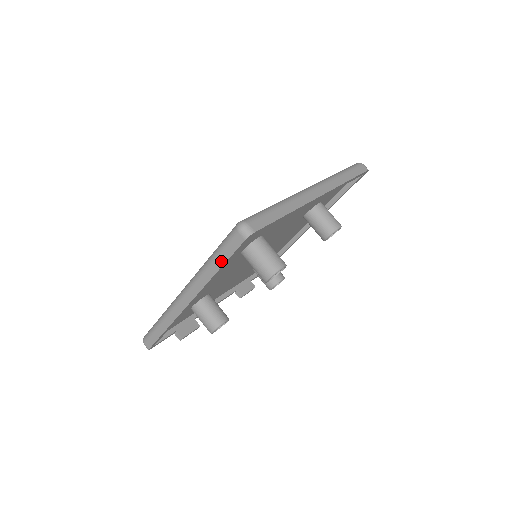
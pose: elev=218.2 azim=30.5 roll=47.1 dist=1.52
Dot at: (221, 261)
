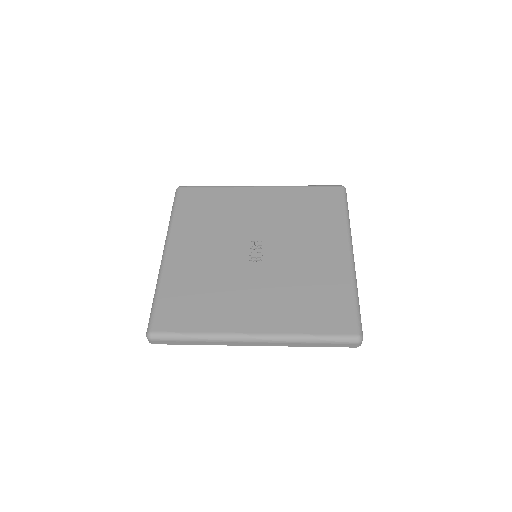
Dot at: (322, 346)
